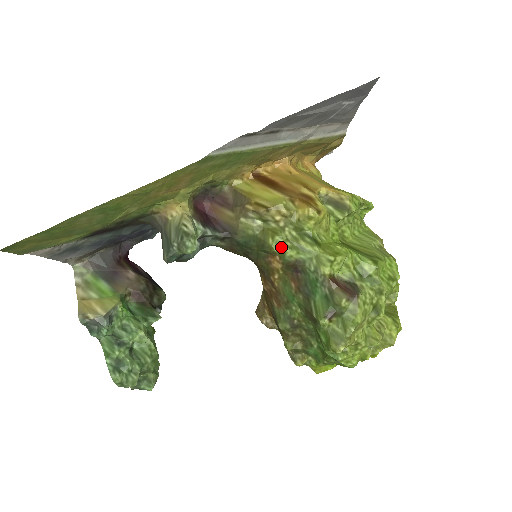
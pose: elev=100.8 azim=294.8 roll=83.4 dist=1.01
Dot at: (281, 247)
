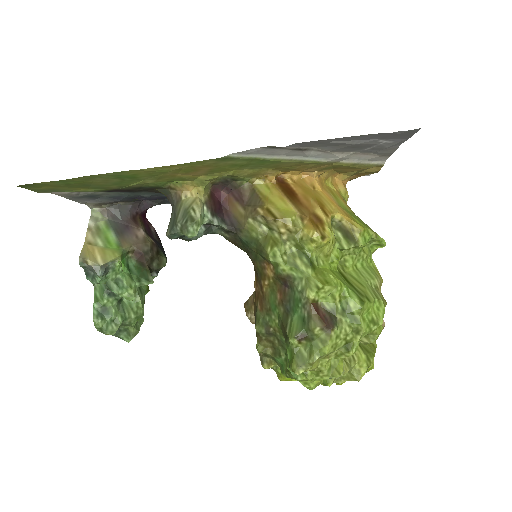
Dot at: (277, 259)
